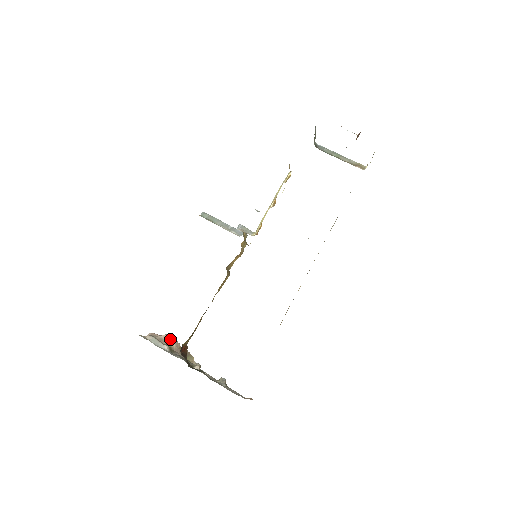
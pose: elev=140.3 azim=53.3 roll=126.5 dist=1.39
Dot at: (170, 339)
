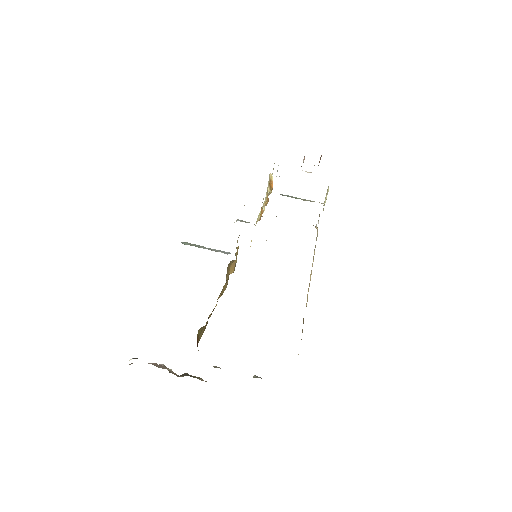
Dot at: (161, 366)
